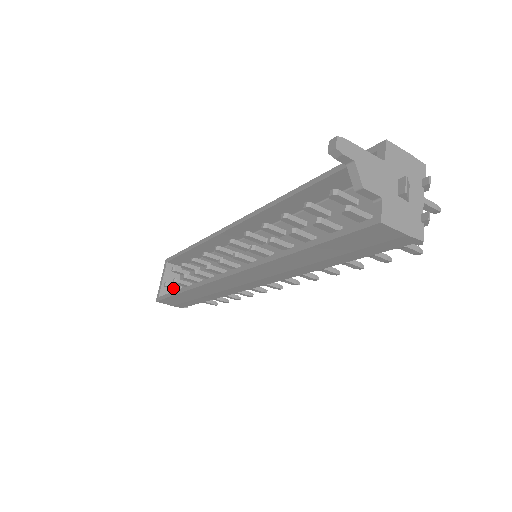
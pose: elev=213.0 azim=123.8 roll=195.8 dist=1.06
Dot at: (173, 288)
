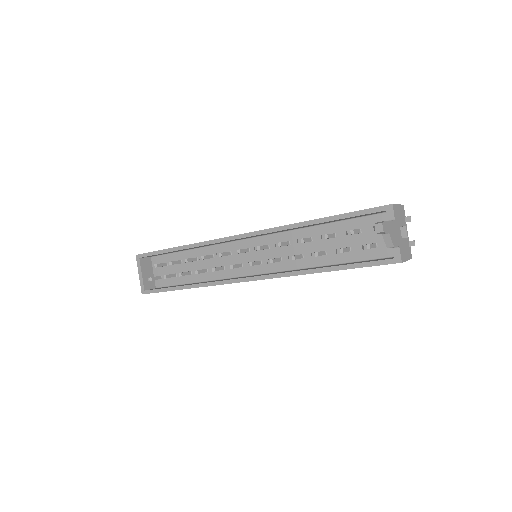
Dot at: occluded
